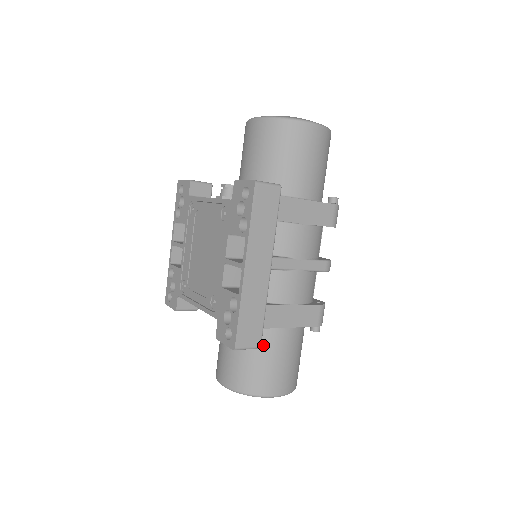
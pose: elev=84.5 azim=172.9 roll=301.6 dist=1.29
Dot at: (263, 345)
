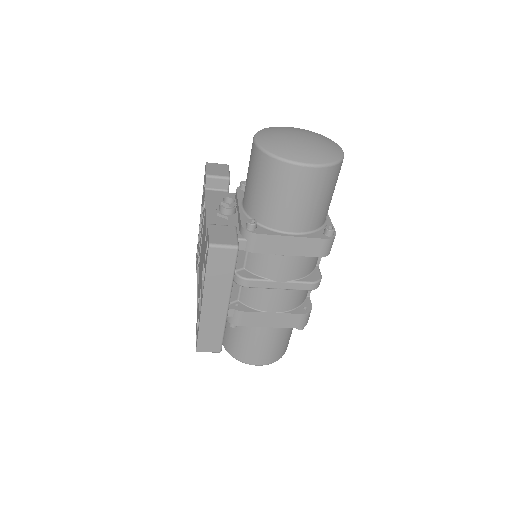
Dot at: (246, 332)
